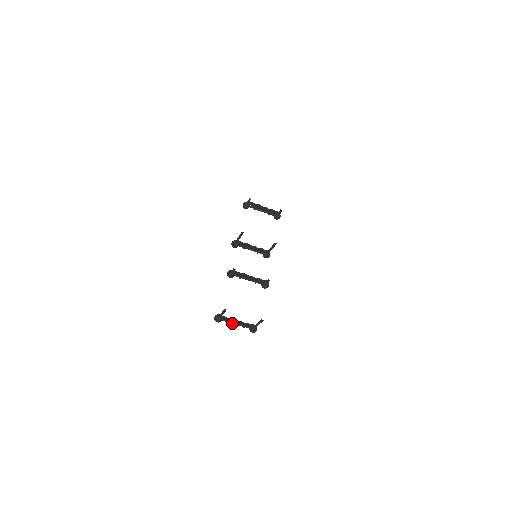
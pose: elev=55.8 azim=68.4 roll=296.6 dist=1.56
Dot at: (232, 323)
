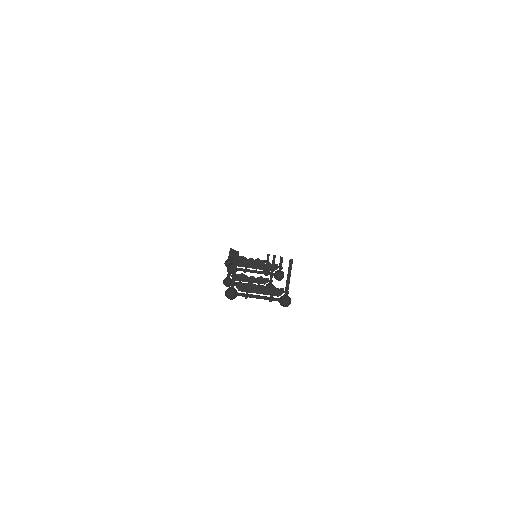
Dot at: (253, 296)
